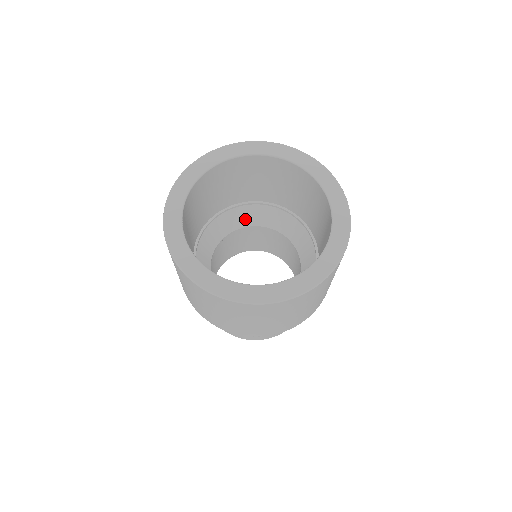
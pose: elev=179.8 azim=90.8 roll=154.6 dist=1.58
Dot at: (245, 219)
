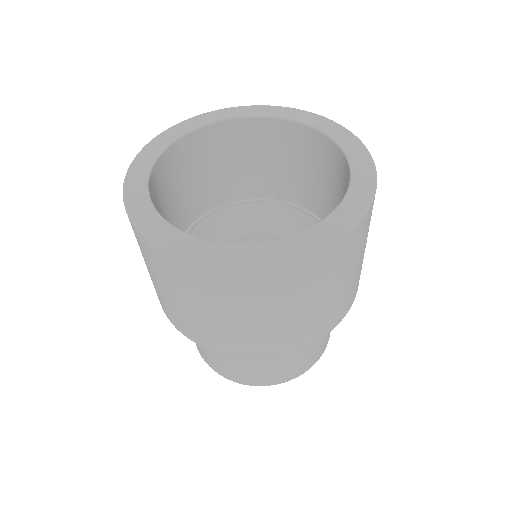
Dot at: (259, 222)
